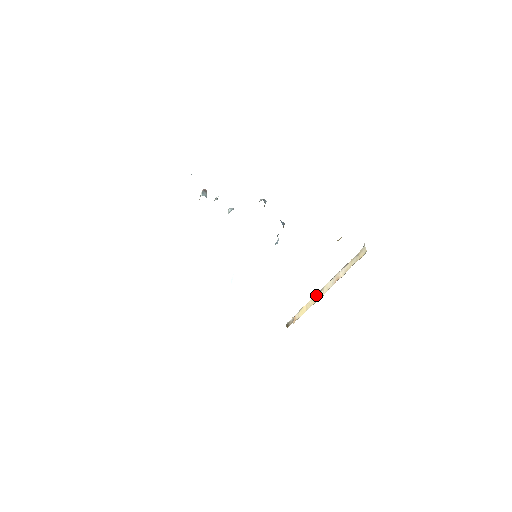
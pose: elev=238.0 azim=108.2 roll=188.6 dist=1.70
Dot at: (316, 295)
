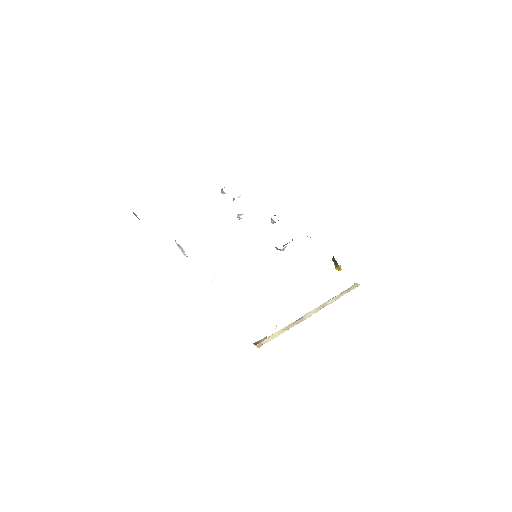
Dot at: (294, 322)
